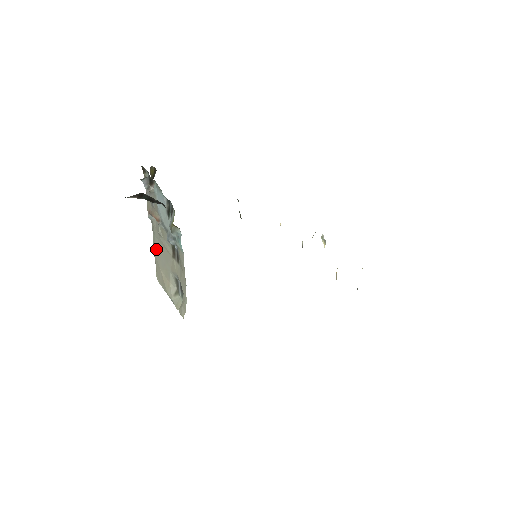
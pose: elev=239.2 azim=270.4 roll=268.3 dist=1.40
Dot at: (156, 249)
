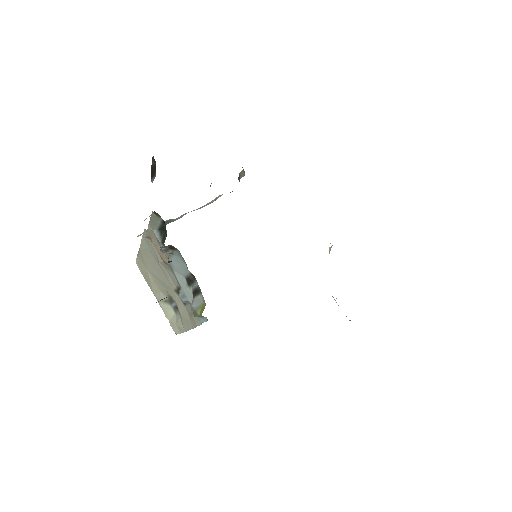
Dot at: (145, 254)
